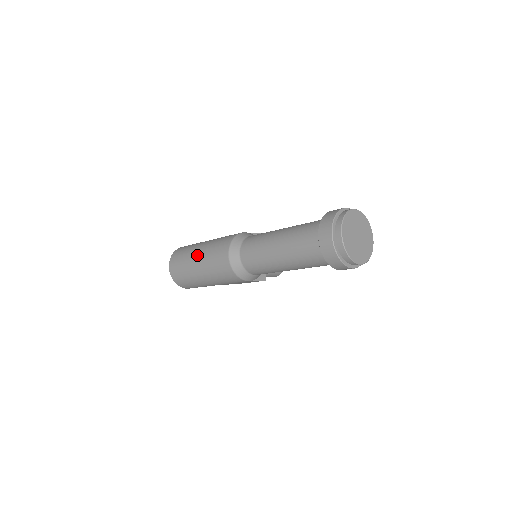
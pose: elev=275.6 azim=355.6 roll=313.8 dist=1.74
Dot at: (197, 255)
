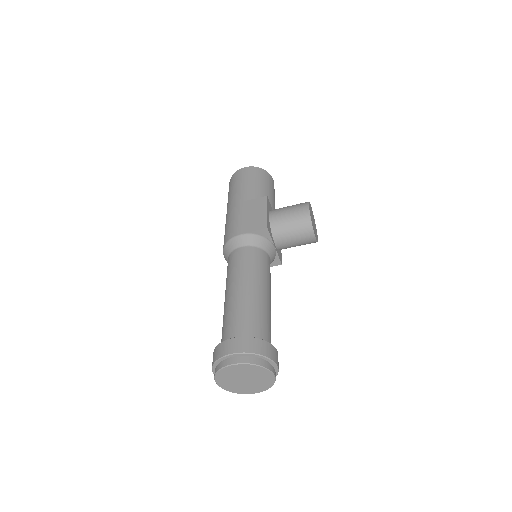
Dot at: occluded
